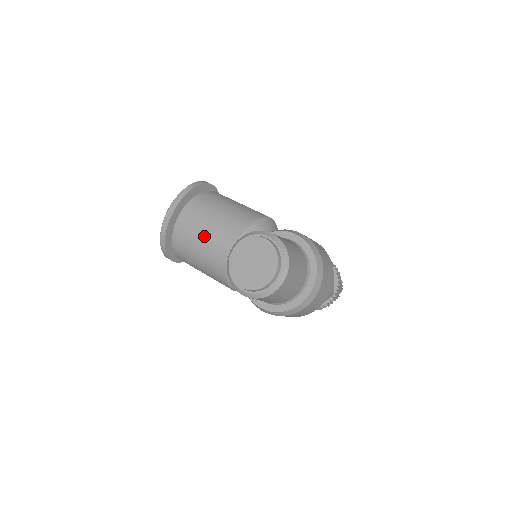
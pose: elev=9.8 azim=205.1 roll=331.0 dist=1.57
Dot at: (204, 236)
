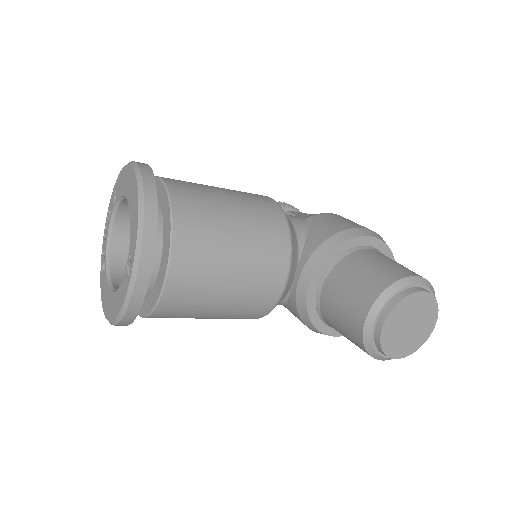
Dot at: (232, 284)
